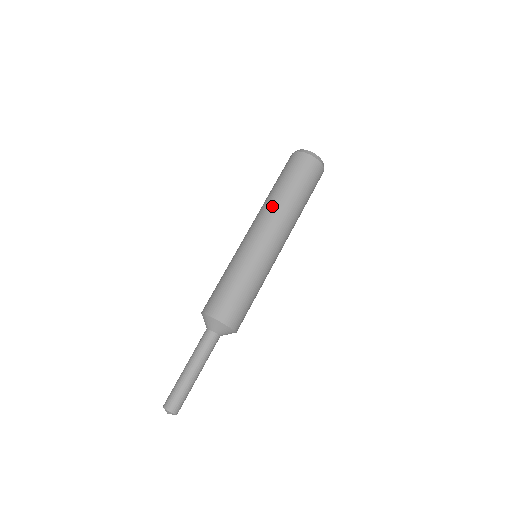
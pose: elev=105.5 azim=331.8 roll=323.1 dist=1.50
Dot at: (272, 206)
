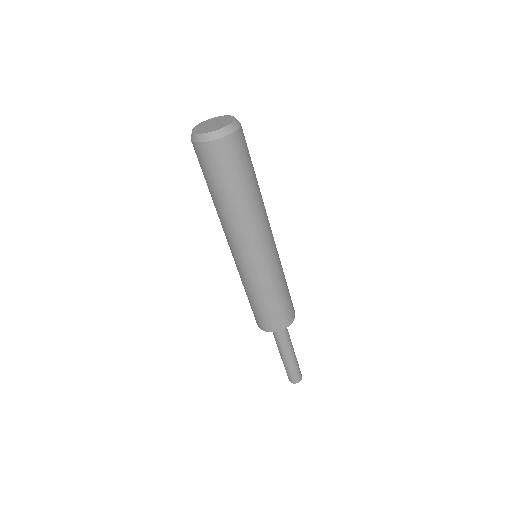
Dot at: (235, 222)
